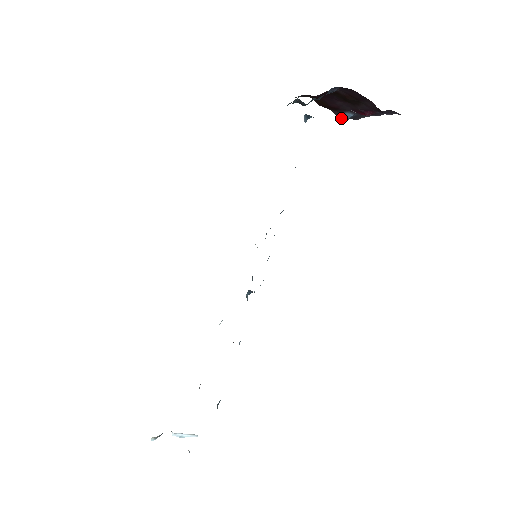
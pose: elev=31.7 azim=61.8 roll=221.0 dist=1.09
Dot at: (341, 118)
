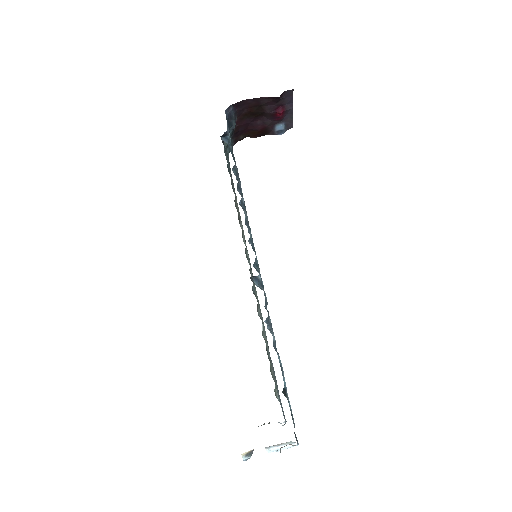
Dot at: (279, 134)
